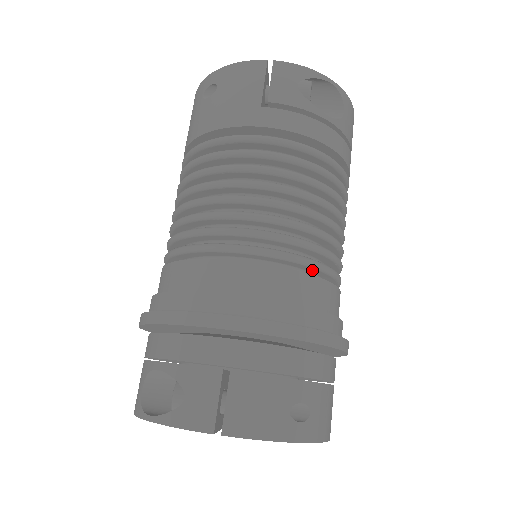
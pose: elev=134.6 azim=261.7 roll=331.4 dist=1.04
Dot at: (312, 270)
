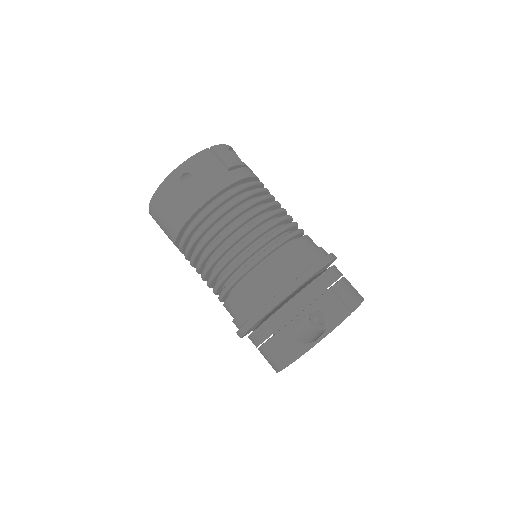
Dot at: (301, 235)
